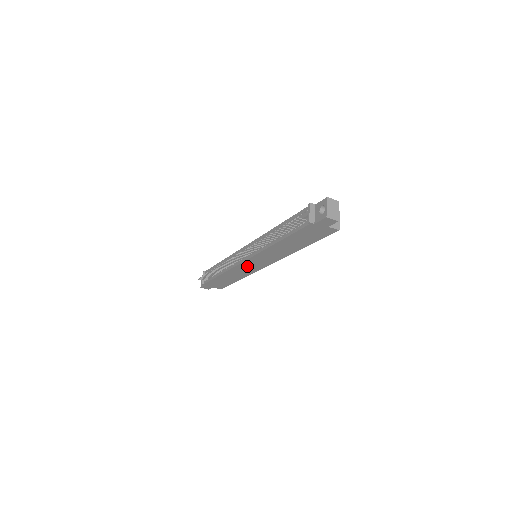
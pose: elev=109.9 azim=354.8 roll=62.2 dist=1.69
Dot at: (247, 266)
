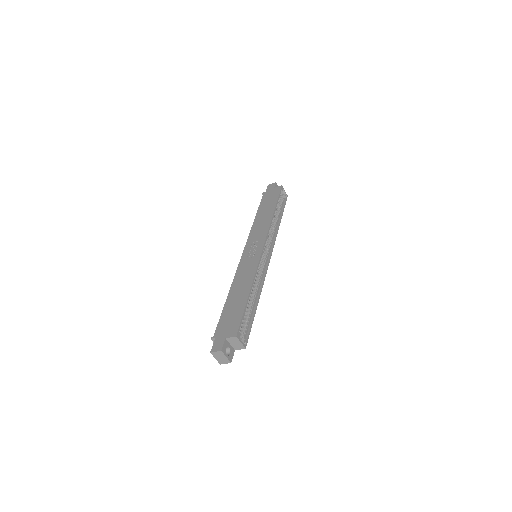
Dot at: occluded
